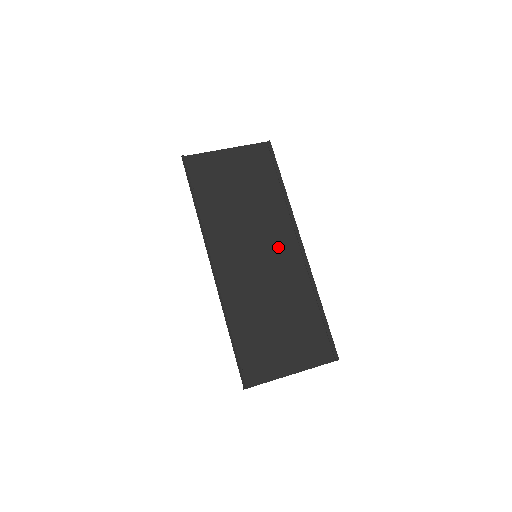
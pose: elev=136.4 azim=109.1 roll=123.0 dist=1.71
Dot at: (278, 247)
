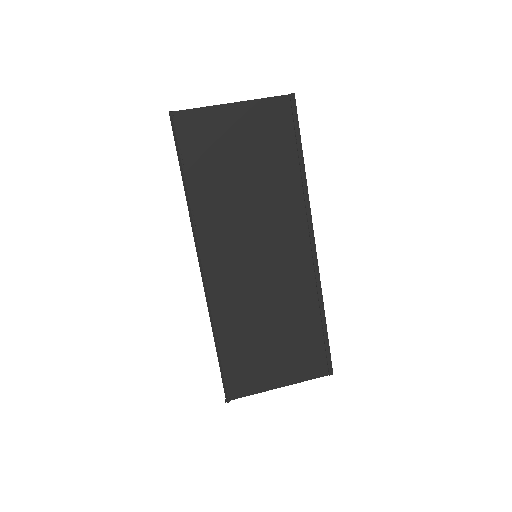
Dot at: (284, 246)
